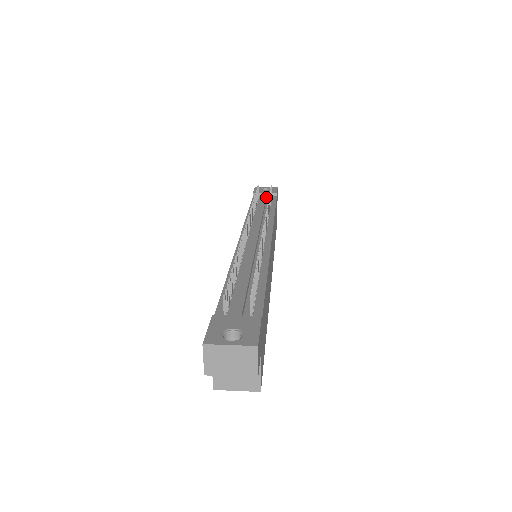
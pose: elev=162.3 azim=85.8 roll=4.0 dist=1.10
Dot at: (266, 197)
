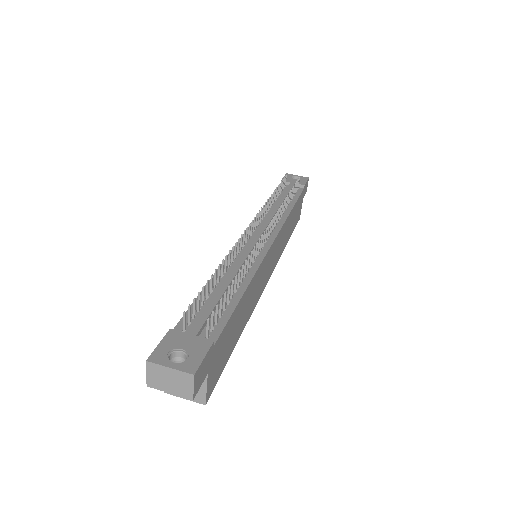
Dot at: (291, 189)
